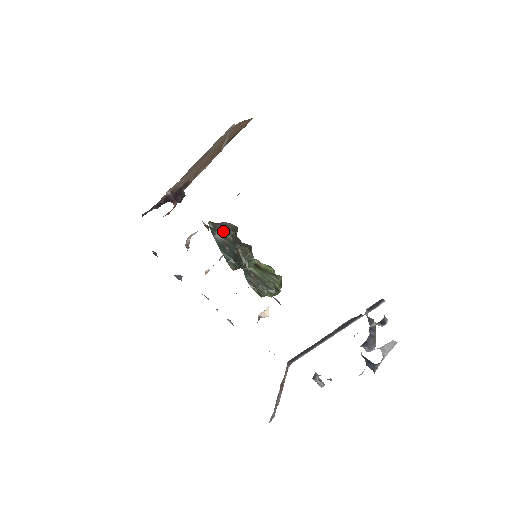
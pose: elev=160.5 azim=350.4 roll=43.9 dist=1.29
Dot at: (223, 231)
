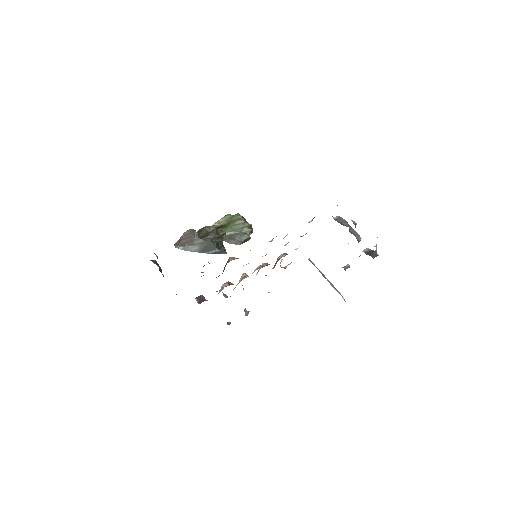
Dot at: (192, 243)
